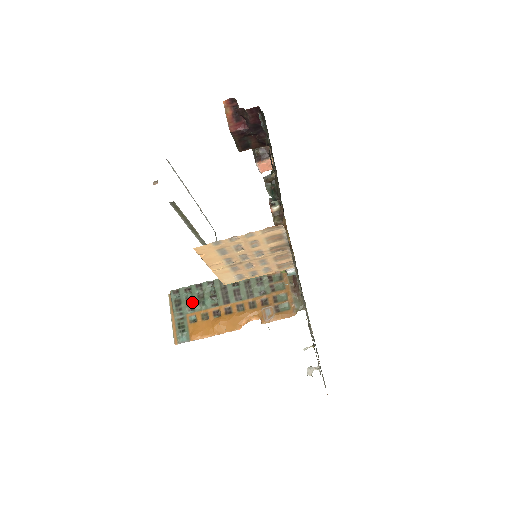
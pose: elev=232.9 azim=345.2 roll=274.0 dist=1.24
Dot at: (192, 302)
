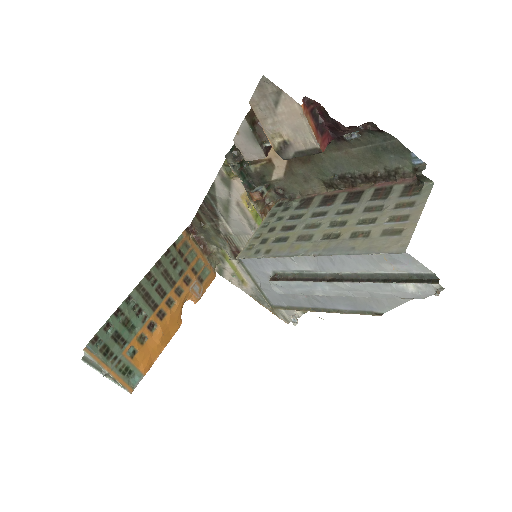
Dot at: (120, 336)
